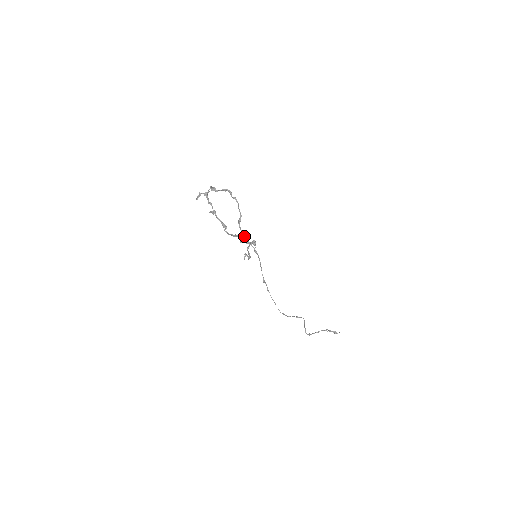
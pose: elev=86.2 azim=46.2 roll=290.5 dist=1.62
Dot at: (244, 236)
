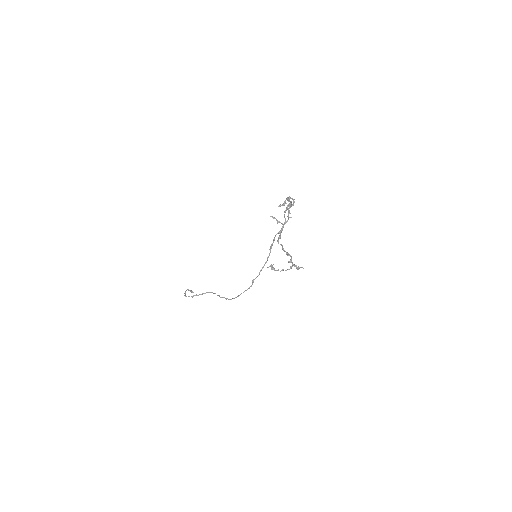
Dot at: (272, 244)
